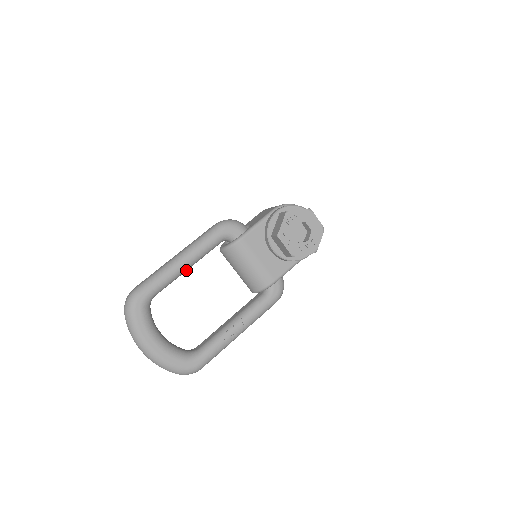
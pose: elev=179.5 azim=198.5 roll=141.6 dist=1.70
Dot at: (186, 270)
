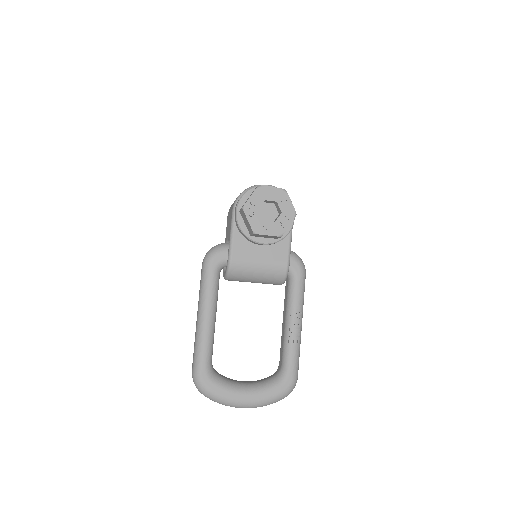
Dot at: (215, 321)
